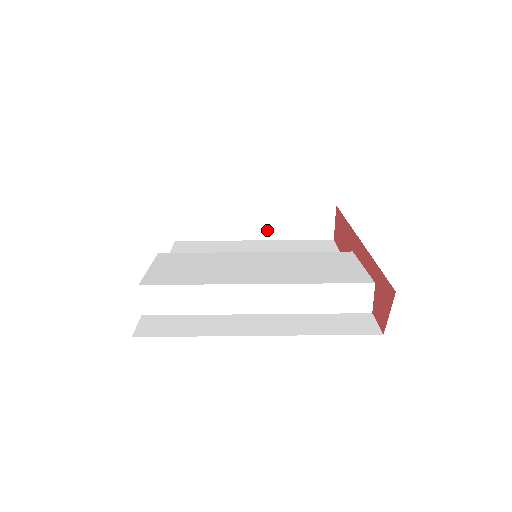
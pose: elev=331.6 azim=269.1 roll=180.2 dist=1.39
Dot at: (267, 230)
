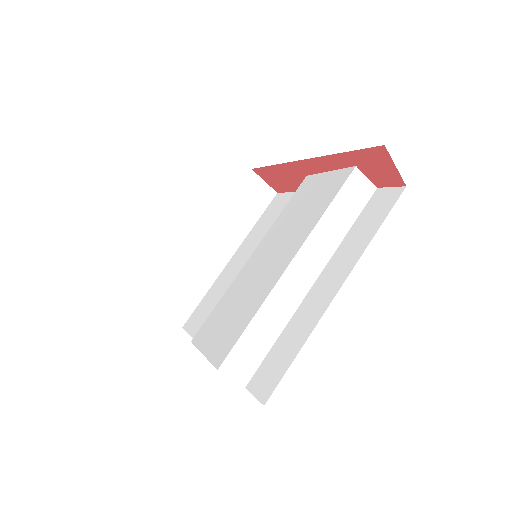
Dot at: (230, 241)
